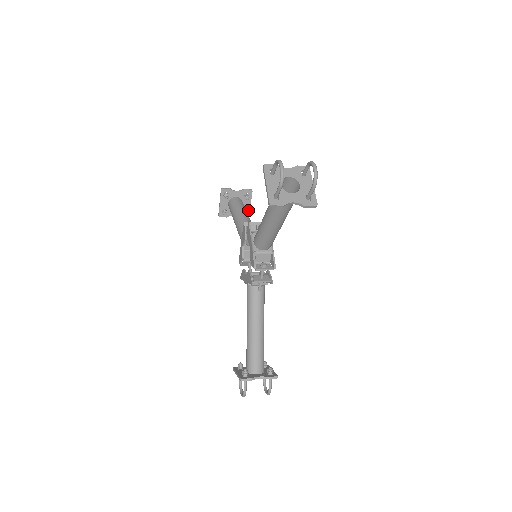
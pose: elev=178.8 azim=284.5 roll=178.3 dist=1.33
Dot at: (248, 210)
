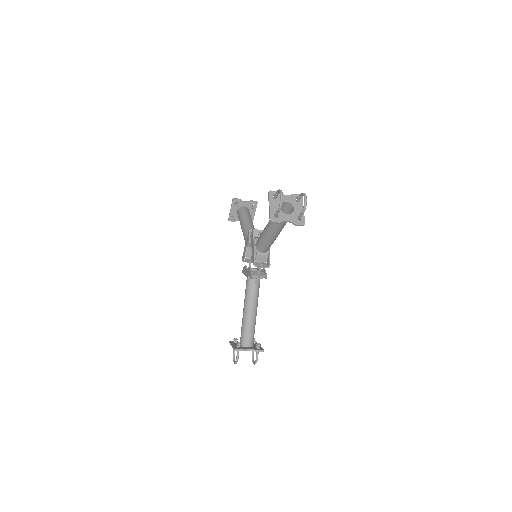
Dot at: (253, 218)
